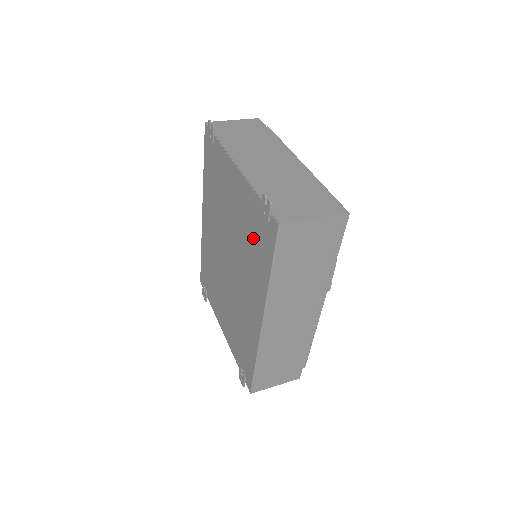
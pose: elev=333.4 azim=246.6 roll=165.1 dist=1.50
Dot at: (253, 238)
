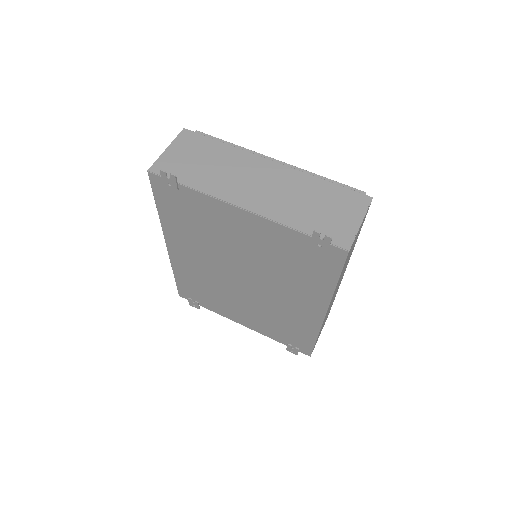
Dot at: (296, 262)
